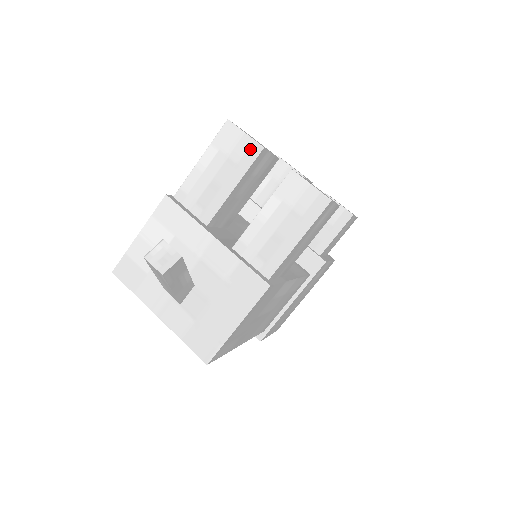
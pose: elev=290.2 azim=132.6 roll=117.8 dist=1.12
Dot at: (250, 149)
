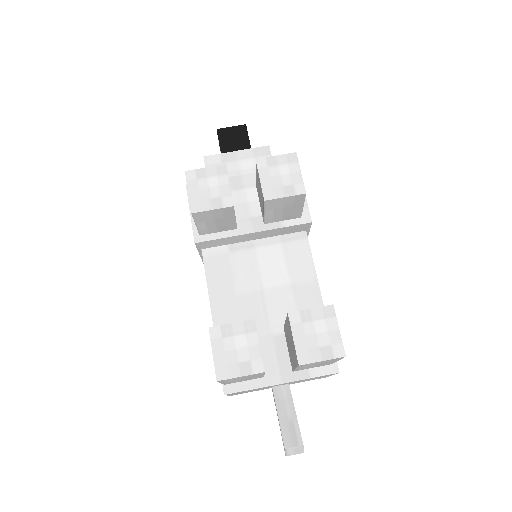
Dot at: occluded
